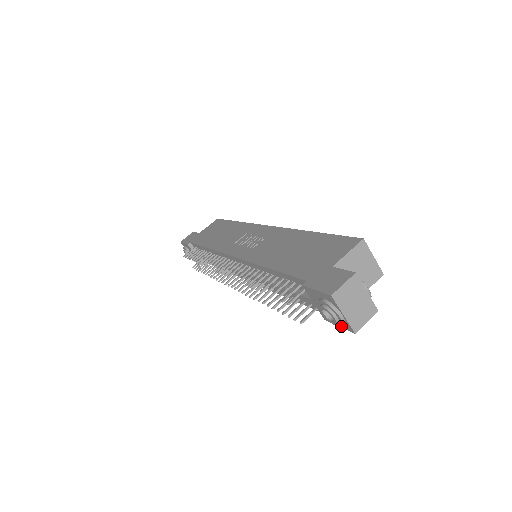
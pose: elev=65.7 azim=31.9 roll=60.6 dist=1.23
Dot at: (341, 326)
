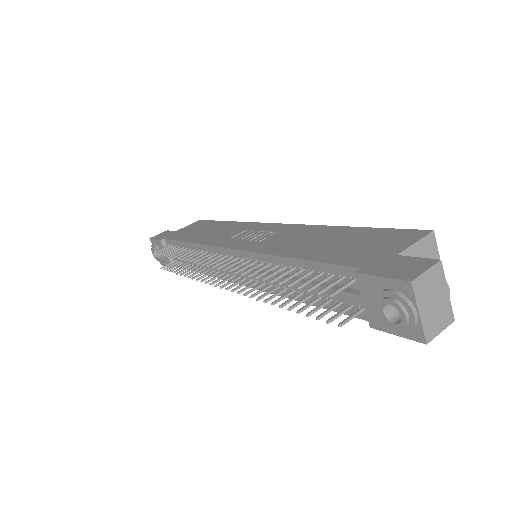
Dot at: (408, 331)
